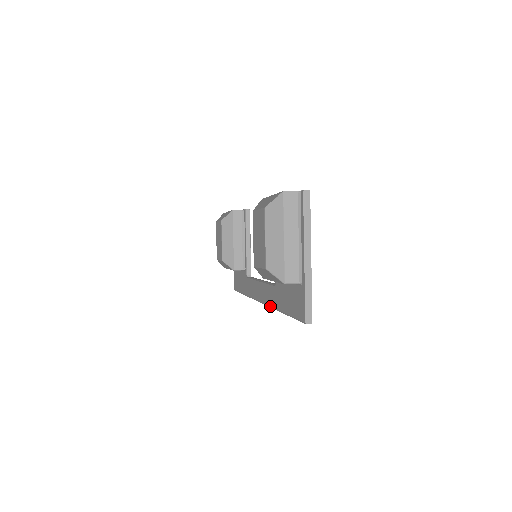
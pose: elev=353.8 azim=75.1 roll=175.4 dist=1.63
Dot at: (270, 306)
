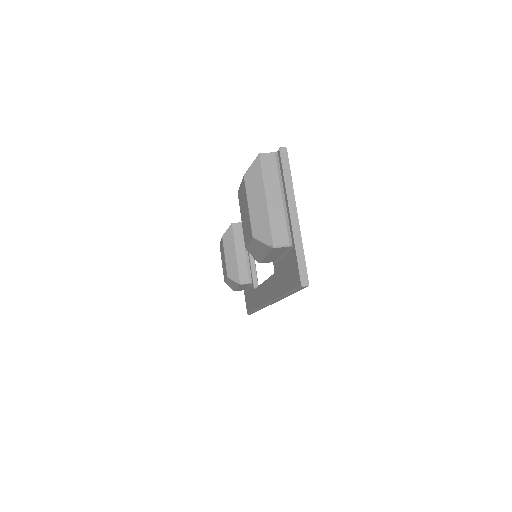
Dot at: (274, 299)
